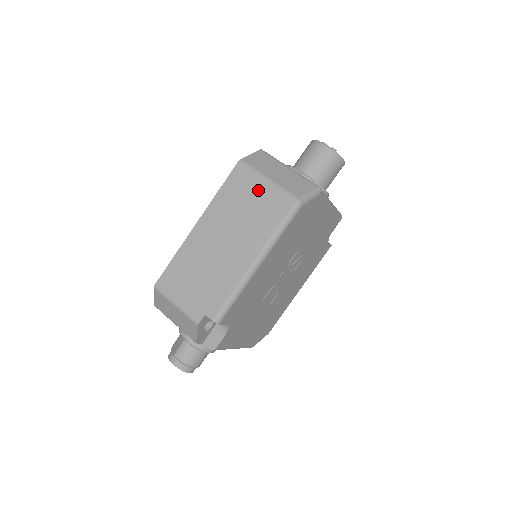
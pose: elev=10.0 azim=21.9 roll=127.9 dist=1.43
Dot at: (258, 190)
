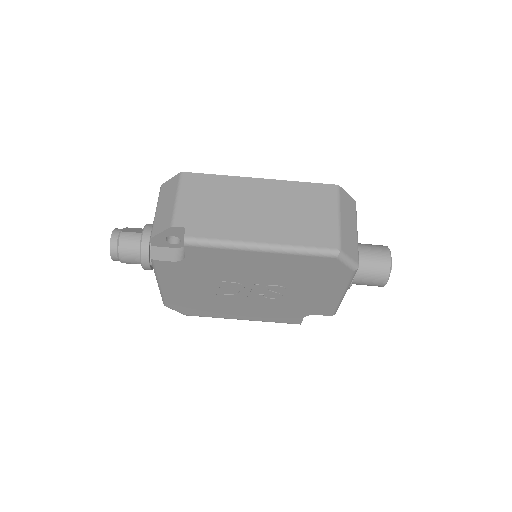
Dot at: (325, 213)
